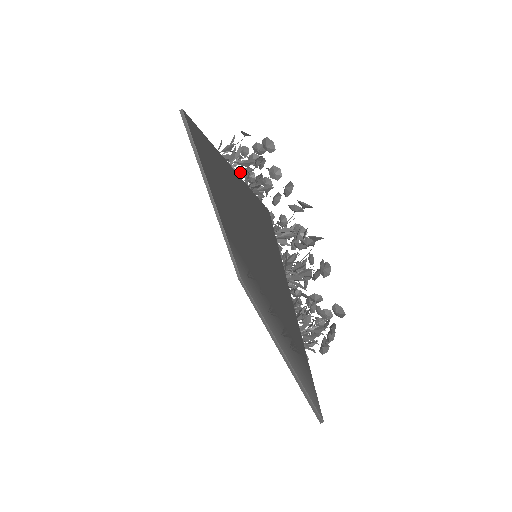
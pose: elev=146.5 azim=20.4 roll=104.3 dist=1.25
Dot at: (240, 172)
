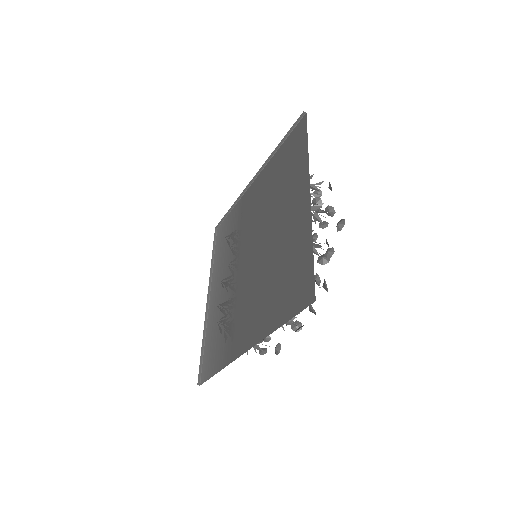
Dot at: occluded
